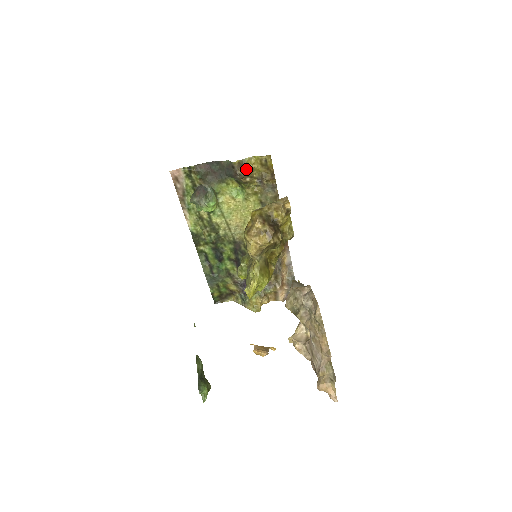
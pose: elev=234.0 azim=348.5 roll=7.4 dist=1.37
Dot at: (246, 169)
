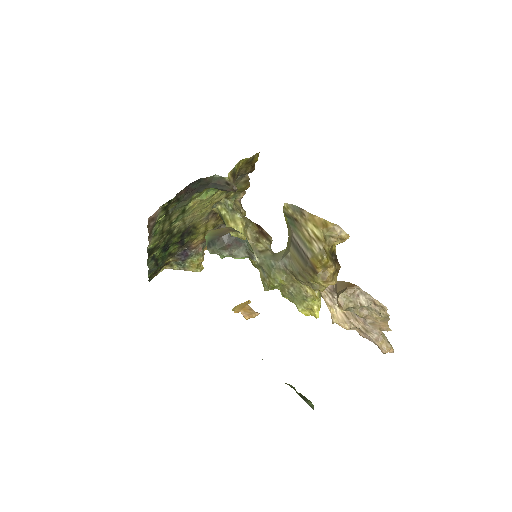
Dot at: (235, 177)
